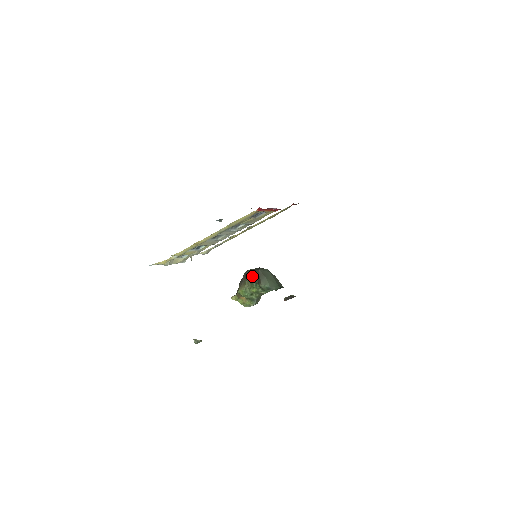
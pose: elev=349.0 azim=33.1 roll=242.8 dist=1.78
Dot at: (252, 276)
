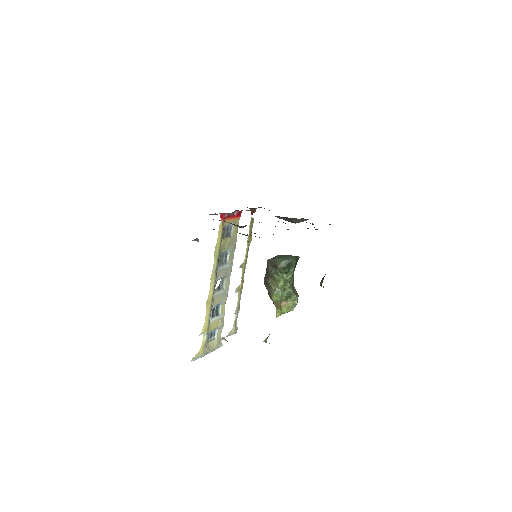
Dot at: (268, 272)
